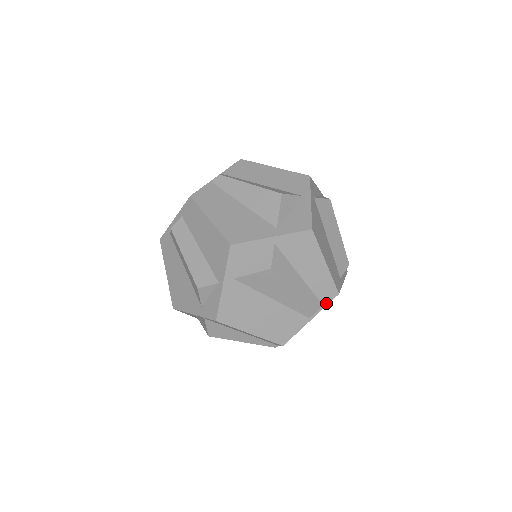
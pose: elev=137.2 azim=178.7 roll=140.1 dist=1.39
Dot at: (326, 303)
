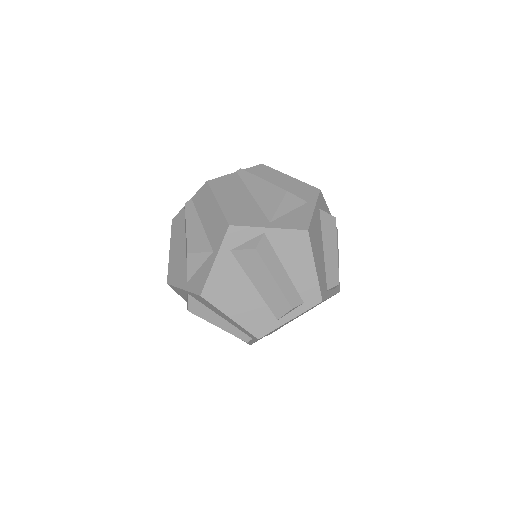
Dot at: (255, 339)
